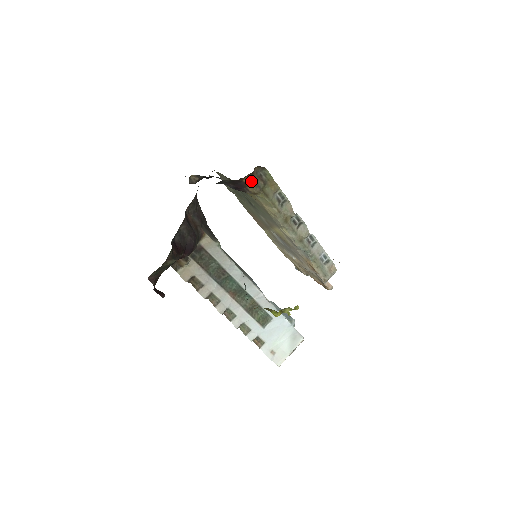
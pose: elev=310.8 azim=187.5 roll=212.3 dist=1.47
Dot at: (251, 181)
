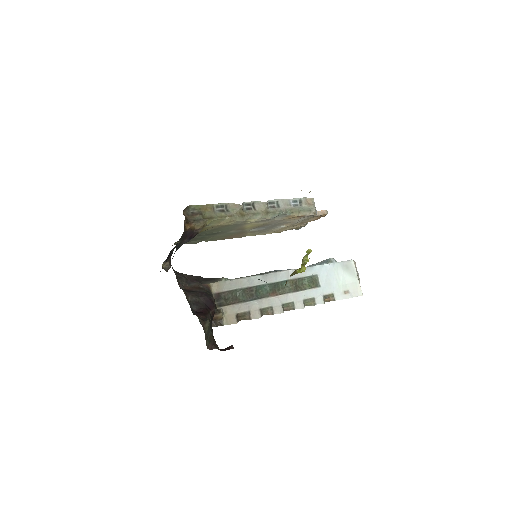
Dot at: (191, 223)
